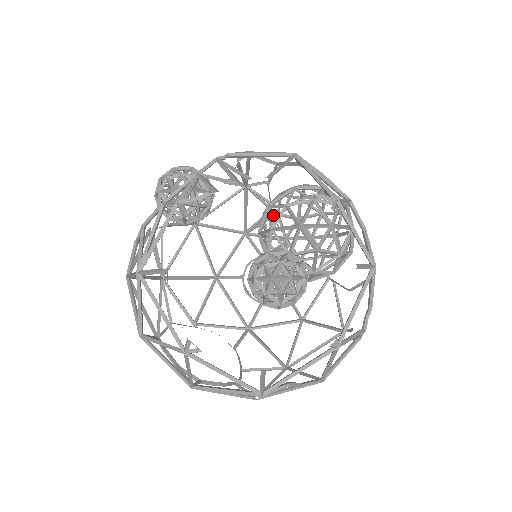
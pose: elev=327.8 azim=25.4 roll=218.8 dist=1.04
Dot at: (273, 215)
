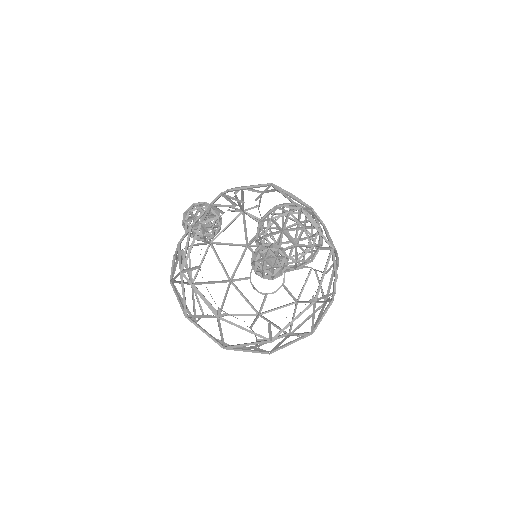
Dot at: (265, 228)
